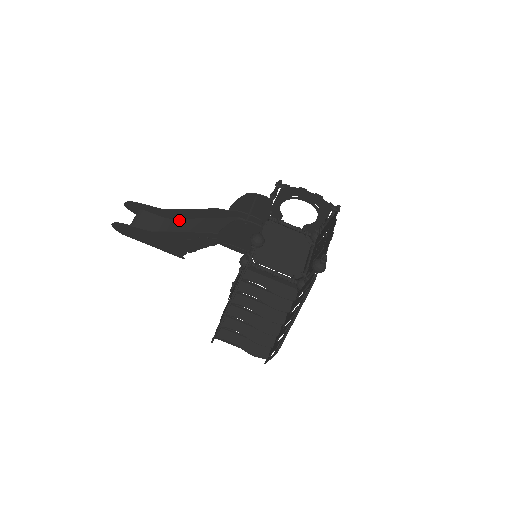
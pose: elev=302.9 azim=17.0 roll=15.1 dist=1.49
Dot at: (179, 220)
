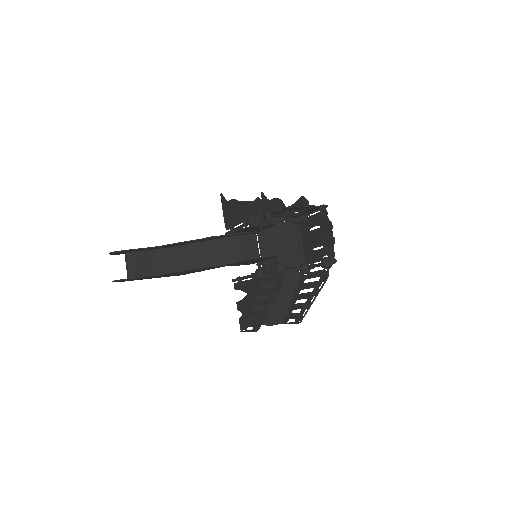
Dot at: (172, 249)
